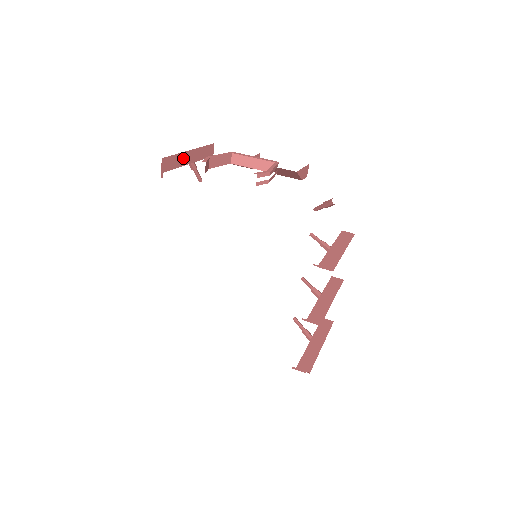
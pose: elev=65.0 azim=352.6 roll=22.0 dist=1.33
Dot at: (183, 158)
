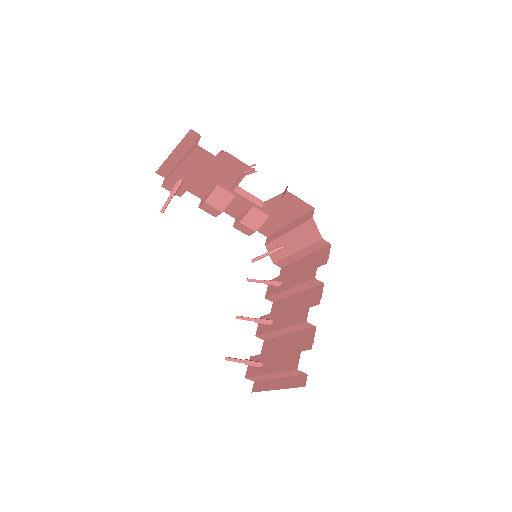
Dot at: occluded
